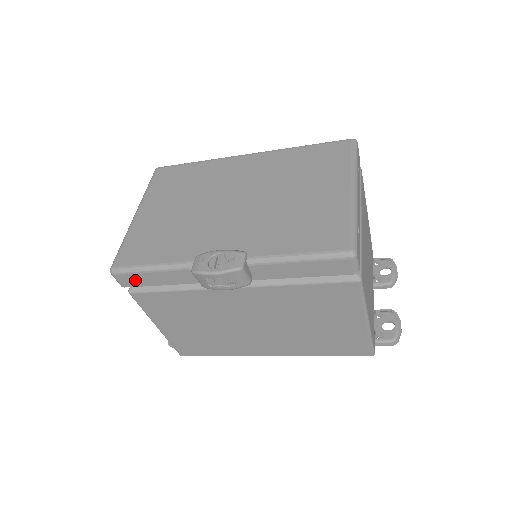
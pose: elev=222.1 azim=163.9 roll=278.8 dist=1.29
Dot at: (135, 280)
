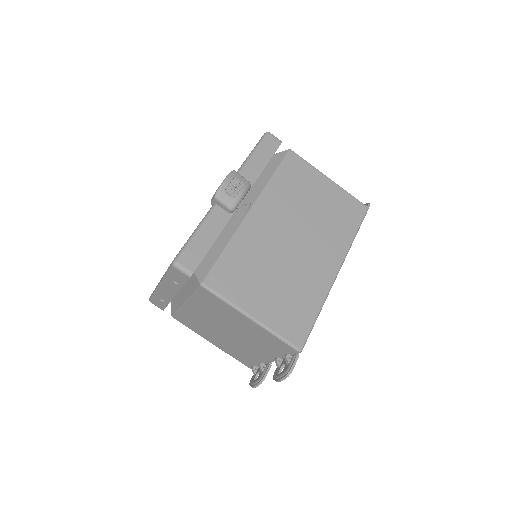
Dot at: (194, 255)
